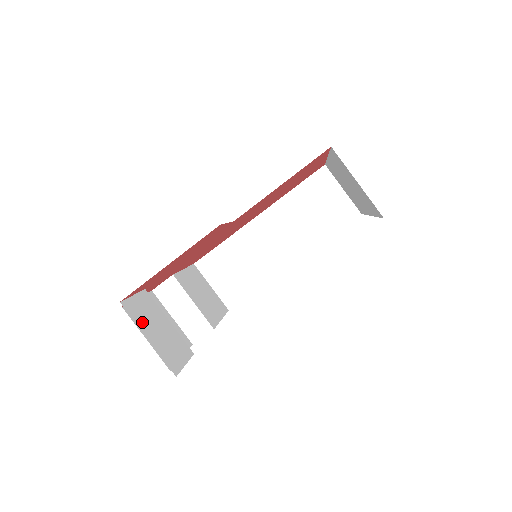
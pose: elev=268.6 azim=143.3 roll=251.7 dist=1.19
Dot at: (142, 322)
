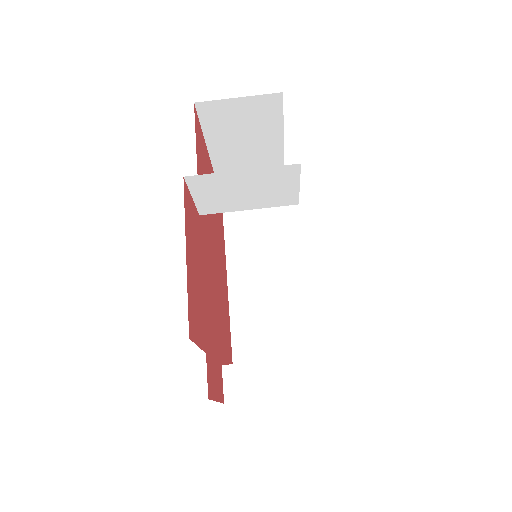
Dot at: occluded
